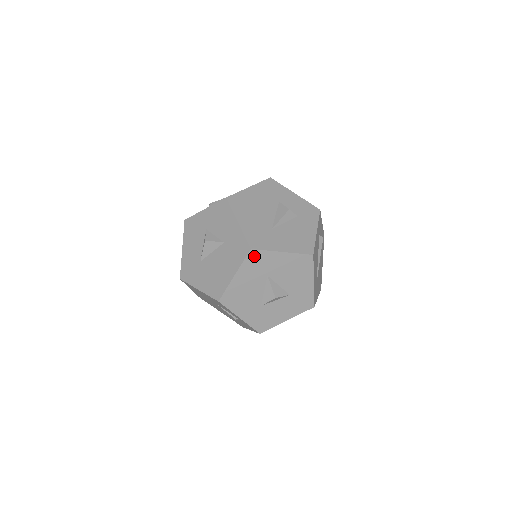
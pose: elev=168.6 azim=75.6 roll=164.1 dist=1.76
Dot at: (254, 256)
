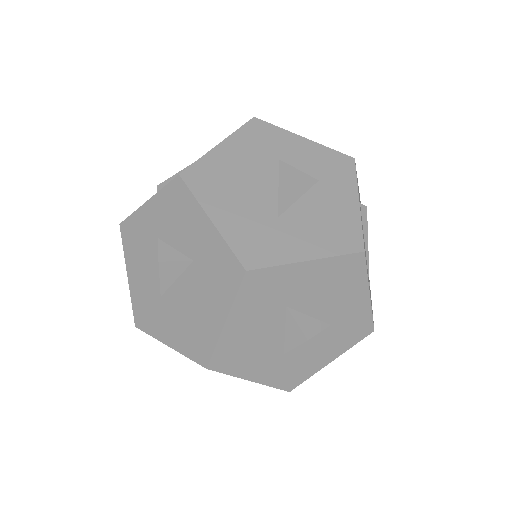
Dot at: (255, 281)
